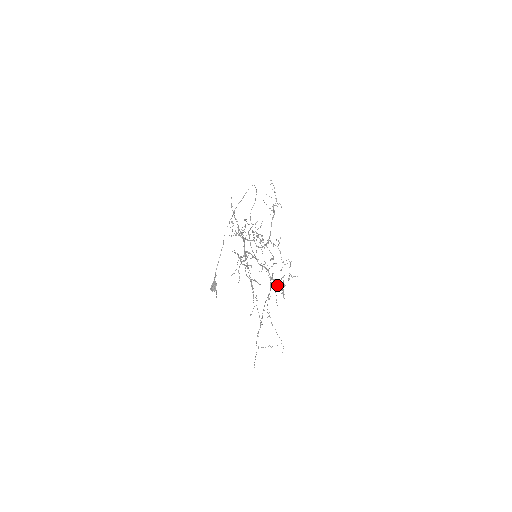
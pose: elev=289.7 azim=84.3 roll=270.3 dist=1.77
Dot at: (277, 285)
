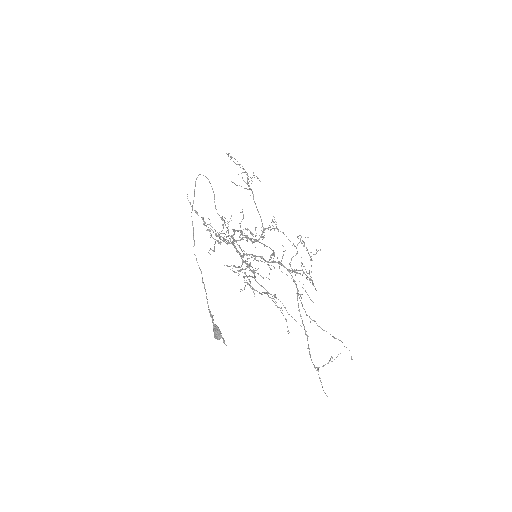
Dot at: (302, 274)
